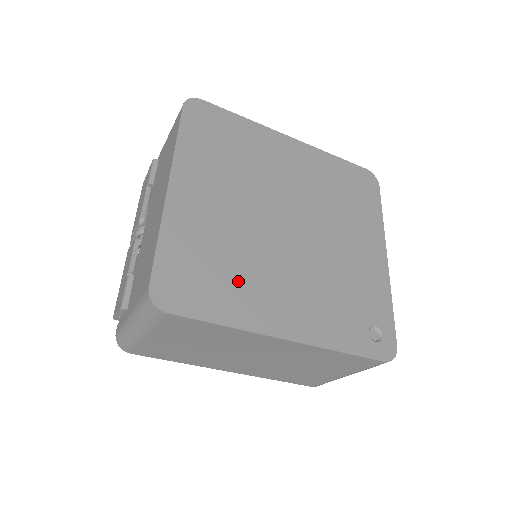
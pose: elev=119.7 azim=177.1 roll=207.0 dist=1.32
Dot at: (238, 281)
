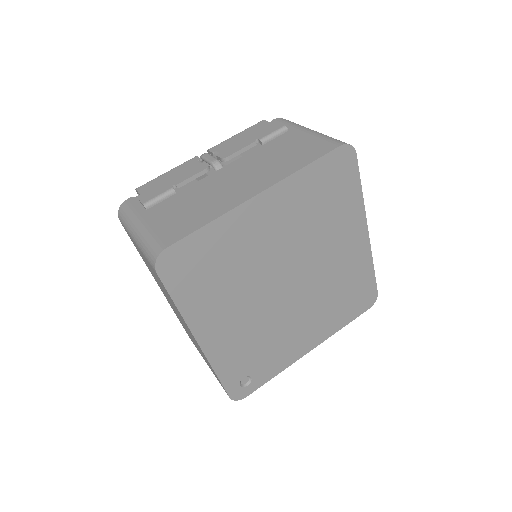
Dot at: (217, 290)
